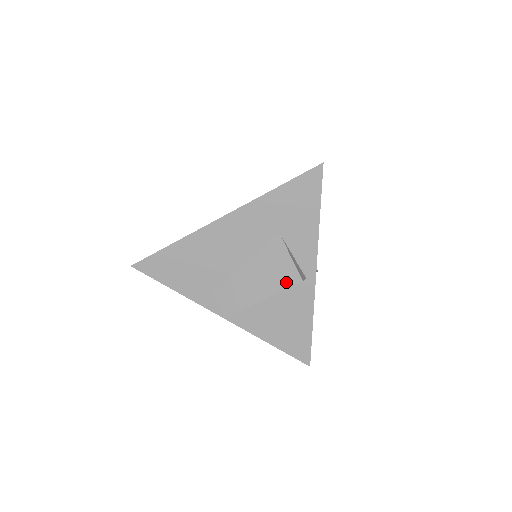
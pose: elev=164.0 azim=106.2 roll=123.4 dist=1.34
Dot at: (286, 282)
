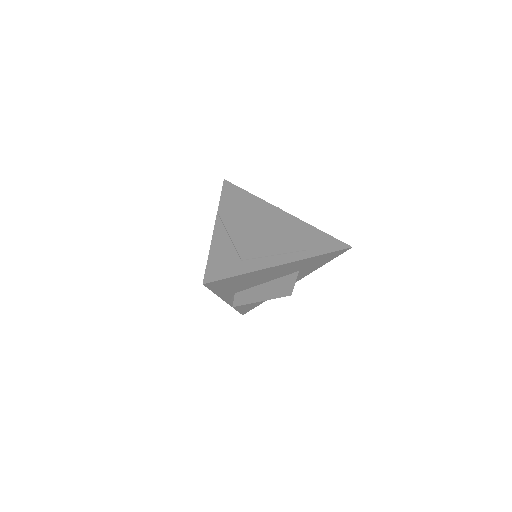
Dot at: (282, 295)
